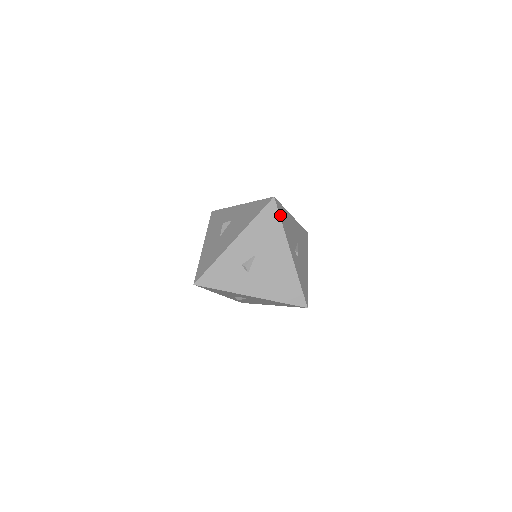
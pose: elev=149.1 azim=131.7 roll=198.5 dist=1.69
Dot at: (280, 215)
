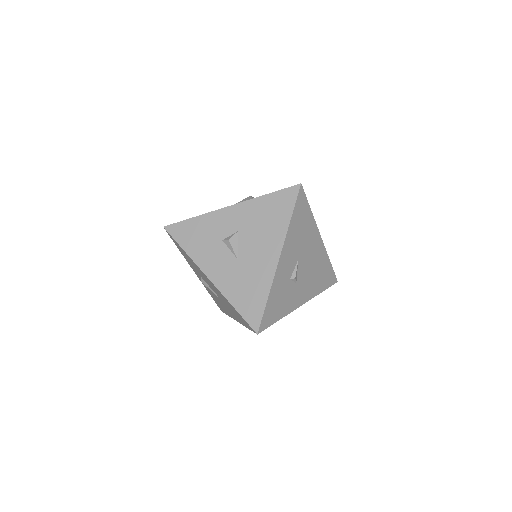
Dot at: (306, 201)
